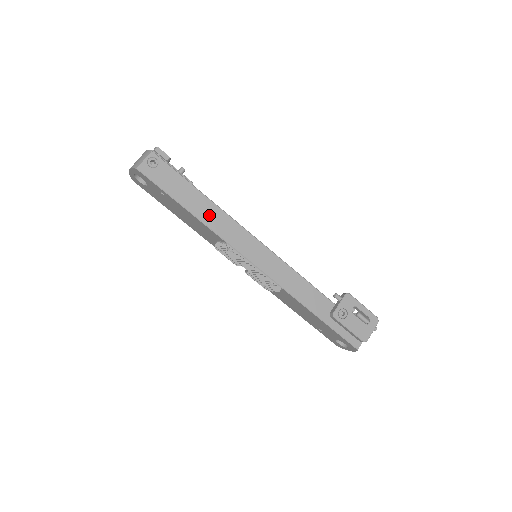
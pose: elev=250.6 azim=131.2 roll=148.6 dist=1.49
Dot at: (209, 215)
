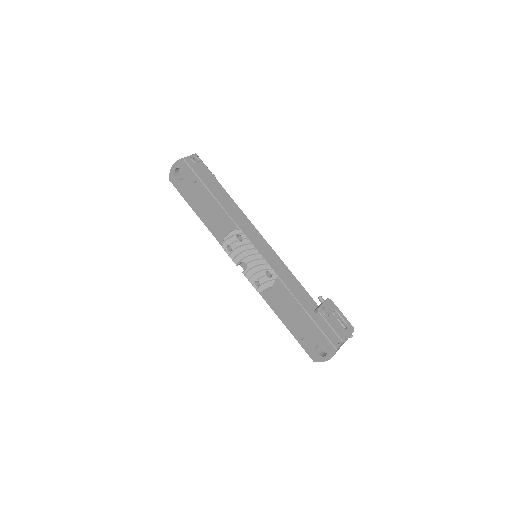
Dot at: (229, 206)
